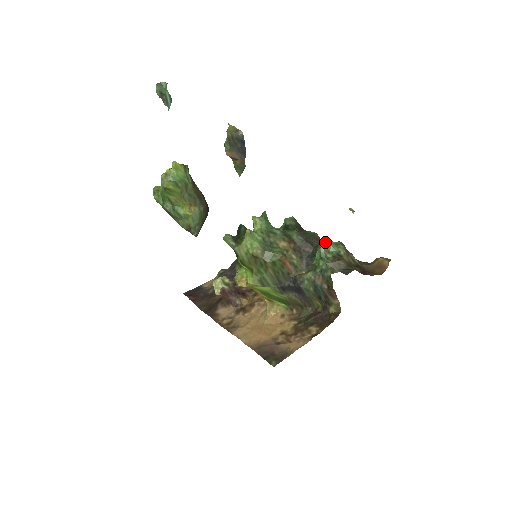
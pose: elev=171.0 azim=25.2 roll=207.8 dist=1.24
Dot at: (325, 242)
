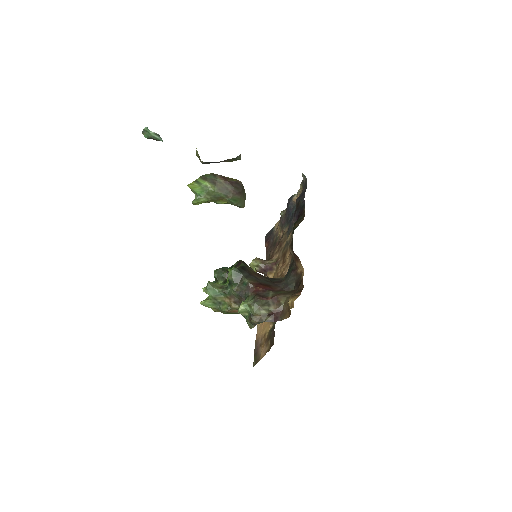
Dot at: (238, 310)
